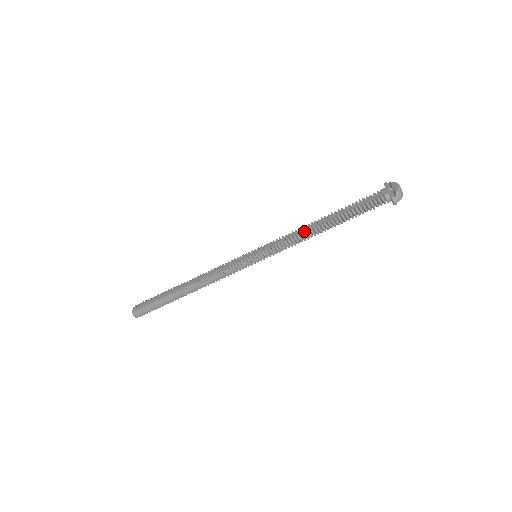
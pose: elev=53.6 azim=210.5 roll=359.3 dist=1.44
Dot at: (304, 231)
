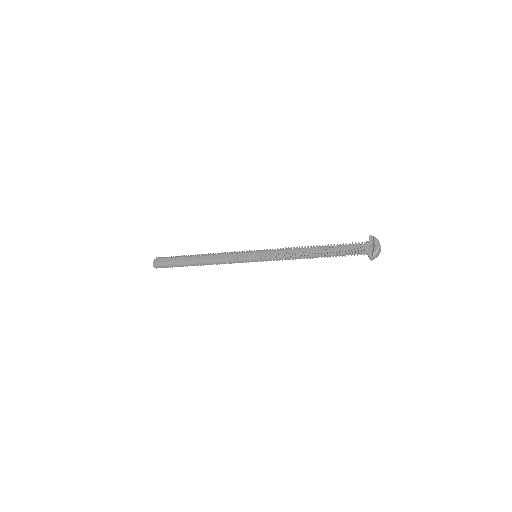
Dot at: (297, 253)
